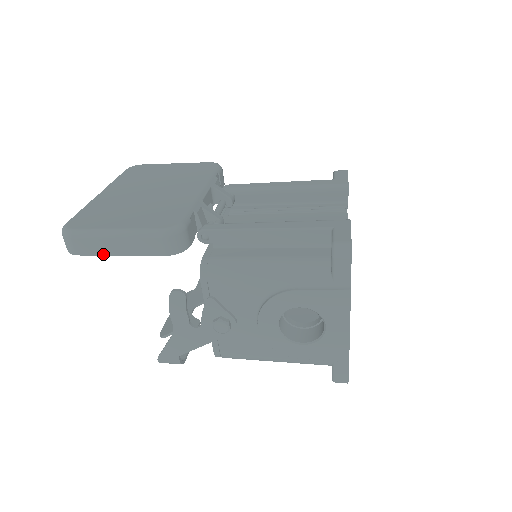
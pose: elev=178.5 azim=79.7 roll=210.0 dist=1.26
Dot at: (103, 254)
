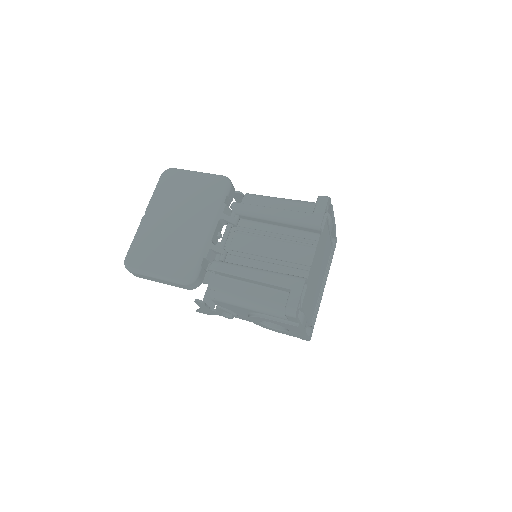
Dot at: (151, 280)
